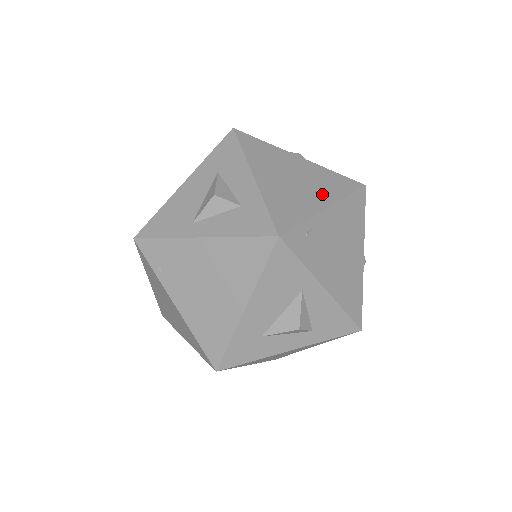
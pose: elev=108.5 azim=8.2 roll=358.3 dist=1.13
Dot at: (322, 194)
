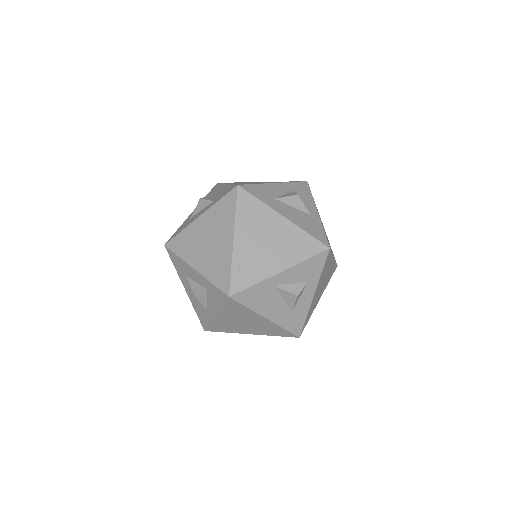
Dot at: (225, 232)
